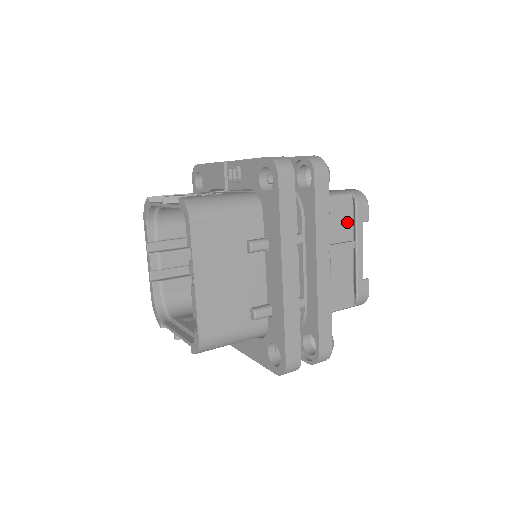
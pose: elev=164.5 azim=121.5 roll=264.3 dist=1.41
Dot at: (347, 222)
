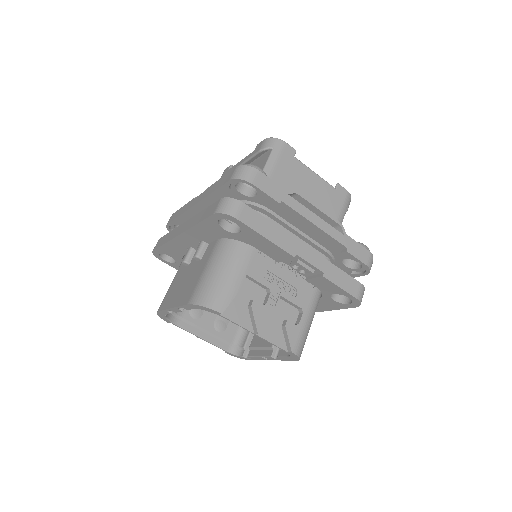
Dot at: occluded
